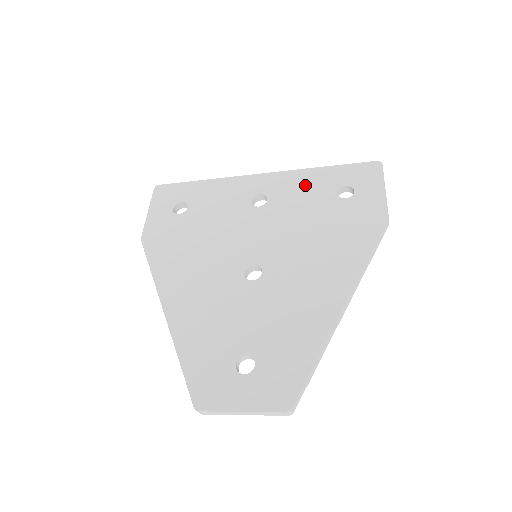
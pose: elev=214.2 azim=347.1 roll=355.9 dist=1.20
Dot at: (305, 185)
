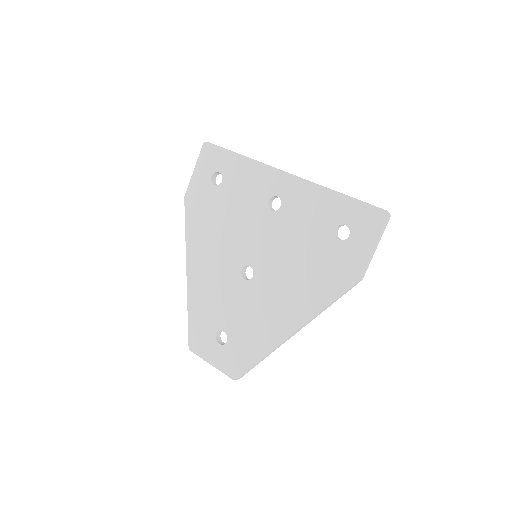
Dot at: (315, 206)
